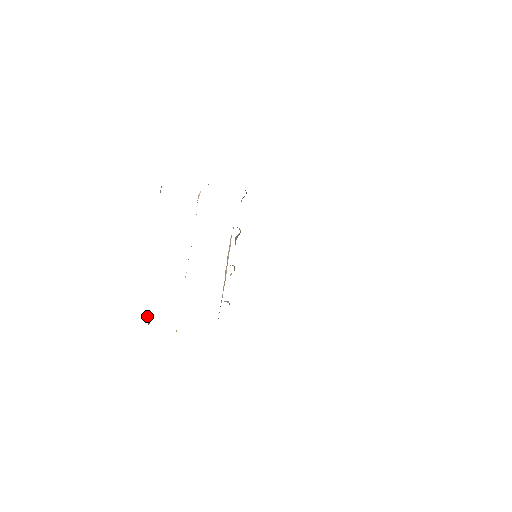
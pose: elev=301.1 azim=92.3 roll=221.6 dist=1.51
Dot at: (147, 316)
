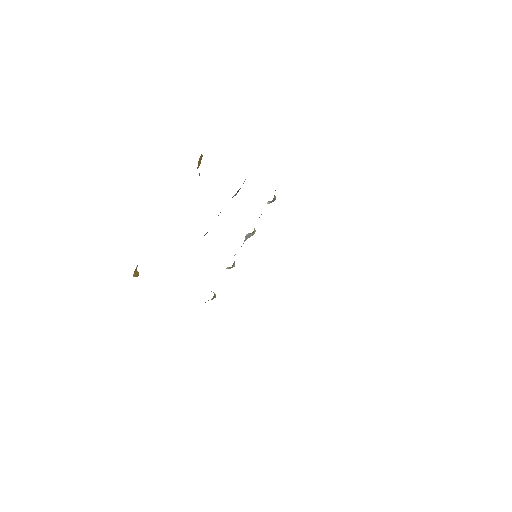
Dot at: (136, 269)
